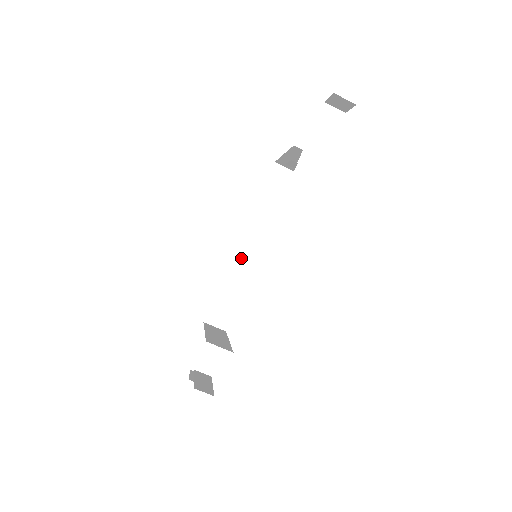
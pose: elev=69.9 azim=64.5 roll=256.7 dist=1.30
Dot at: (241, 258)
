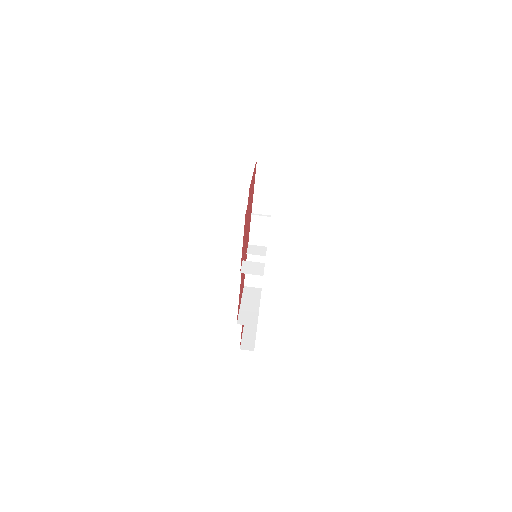
Dot at: occluded
